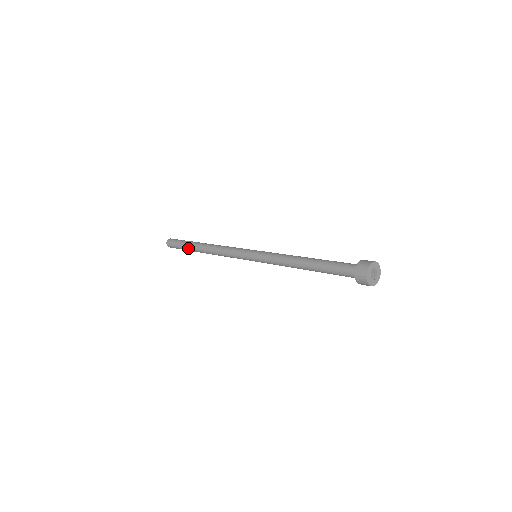
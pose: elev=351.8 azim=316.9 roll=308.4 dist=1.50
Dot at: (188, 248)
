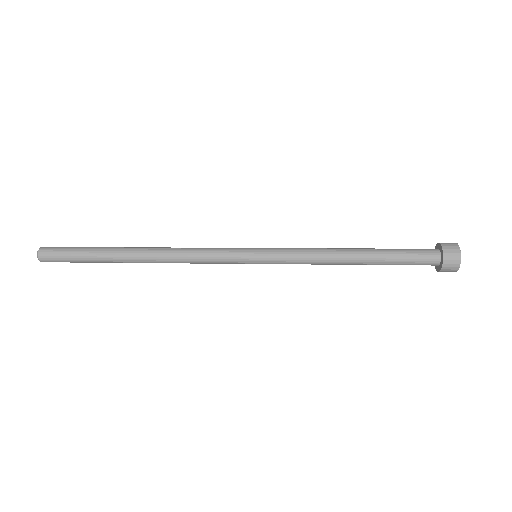
Dot at: (100, 254)
